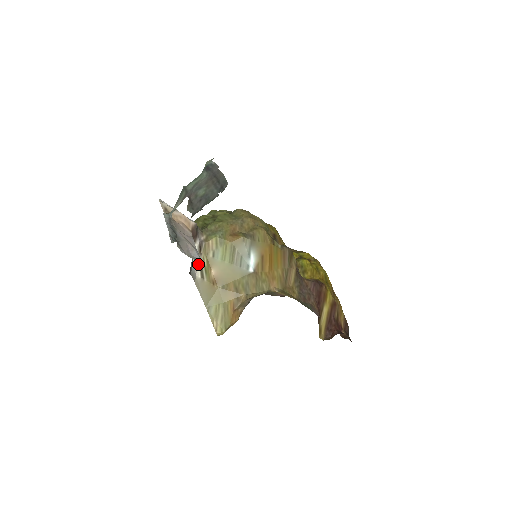
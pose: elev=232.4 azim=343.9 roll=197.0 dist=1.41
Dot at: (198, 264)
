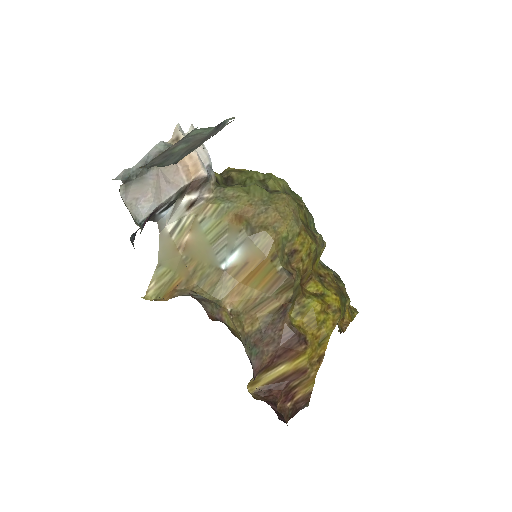
Dot at: (177, 218)
